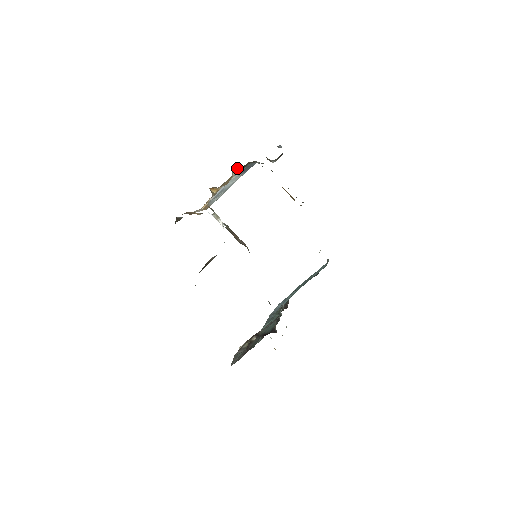
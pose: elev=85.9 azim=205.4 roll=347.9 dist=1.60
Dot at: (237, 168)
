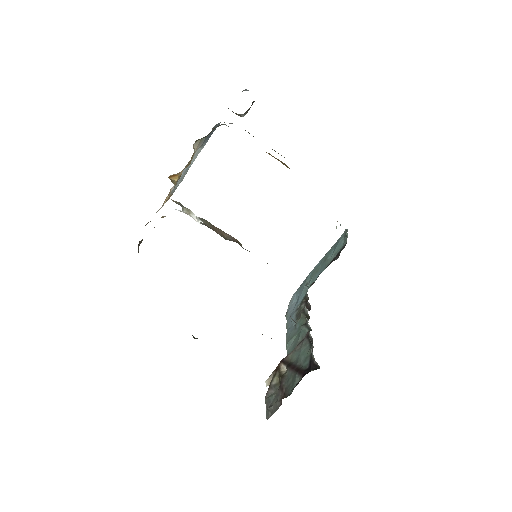
Dot at: (198, 139)
